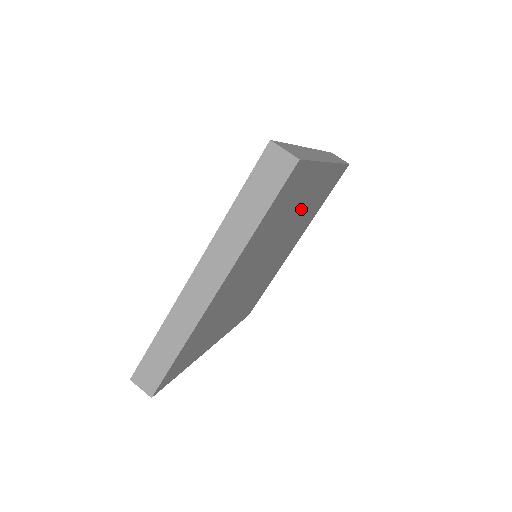
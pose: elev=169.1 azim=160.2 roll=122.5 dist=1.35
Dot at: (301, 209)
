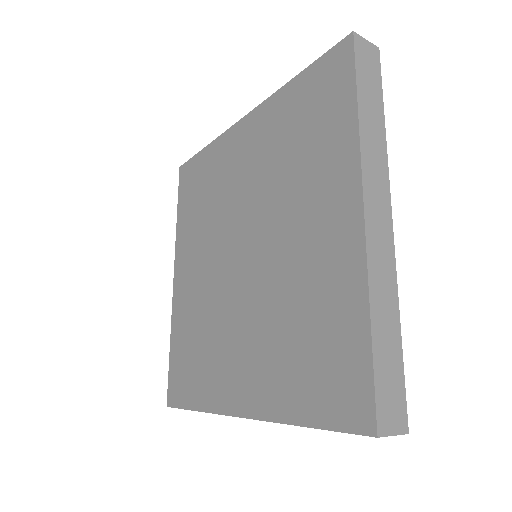
Dot at: occluded
